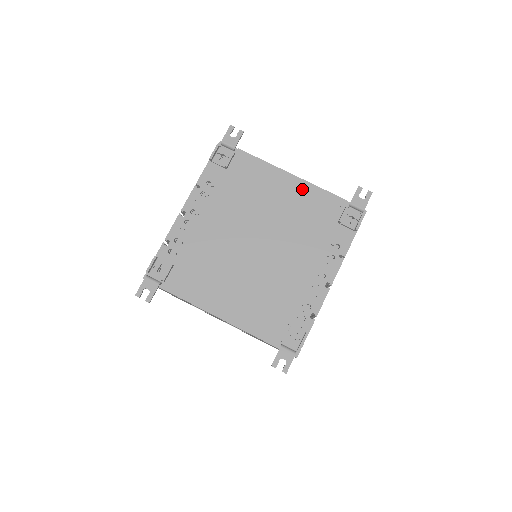
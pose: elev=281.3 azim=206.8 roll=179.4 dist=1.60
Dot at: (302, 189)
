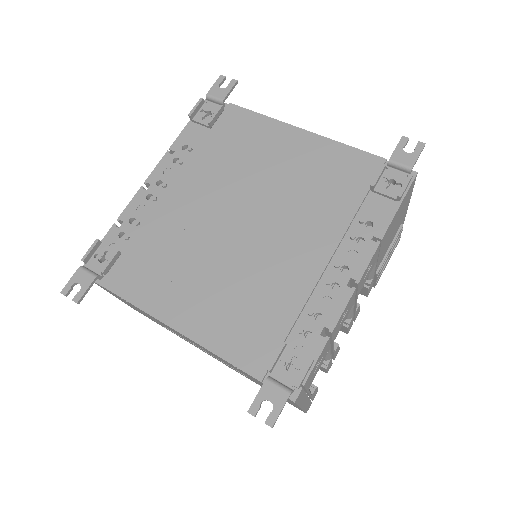
Dot at: (315, 147)
